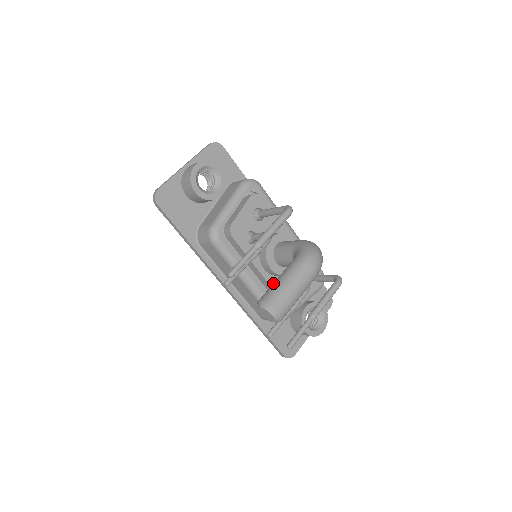
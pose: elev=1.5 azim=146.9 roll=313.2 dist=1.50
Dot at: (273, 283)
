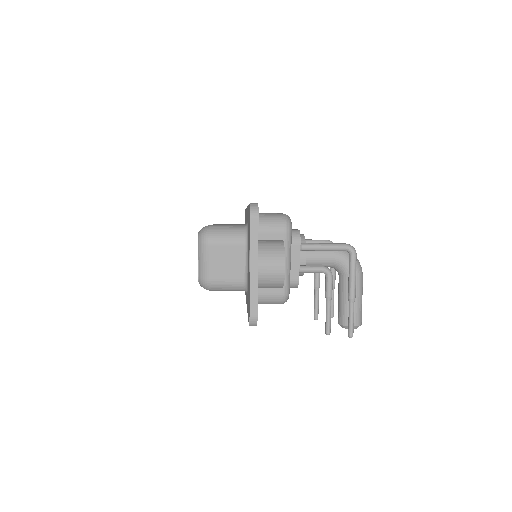
Dot at: occluded
